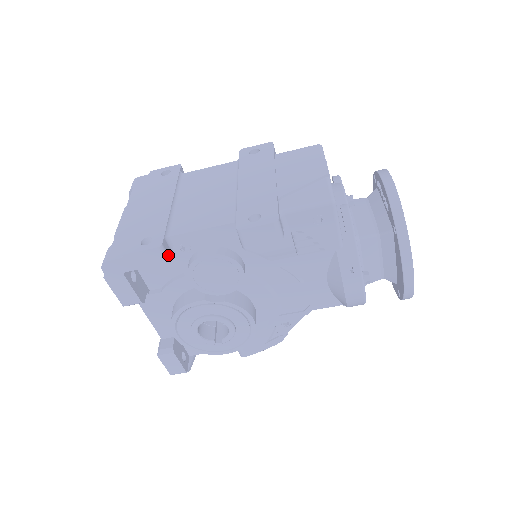
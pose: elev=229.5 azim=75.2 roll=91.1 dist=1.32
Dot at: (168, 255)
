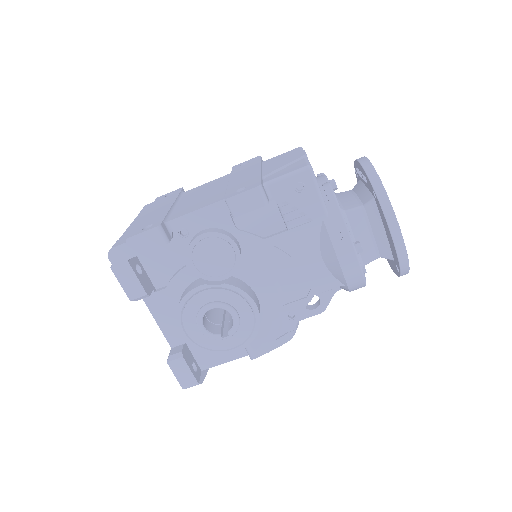
Dot at: (167, 236)
